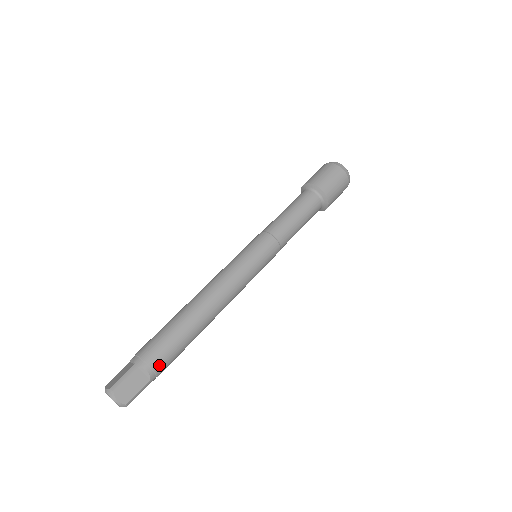
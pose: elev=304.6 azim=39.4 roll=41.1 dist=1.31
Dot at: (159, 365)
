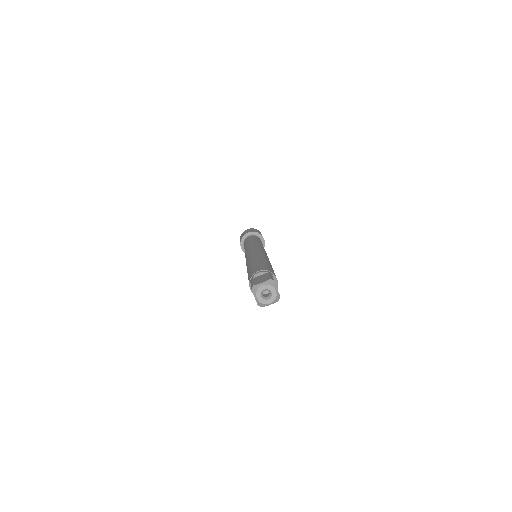
Dot at: (277, 281)
